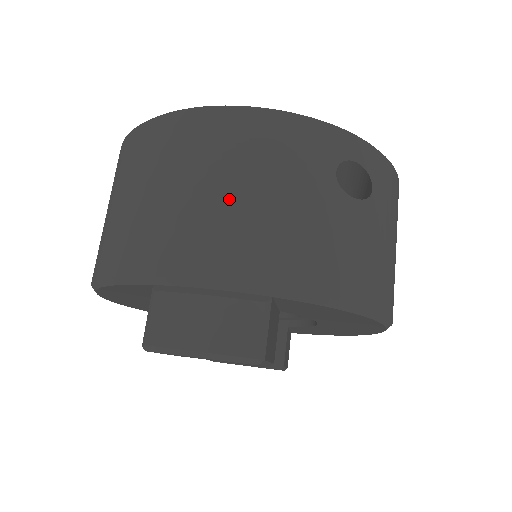
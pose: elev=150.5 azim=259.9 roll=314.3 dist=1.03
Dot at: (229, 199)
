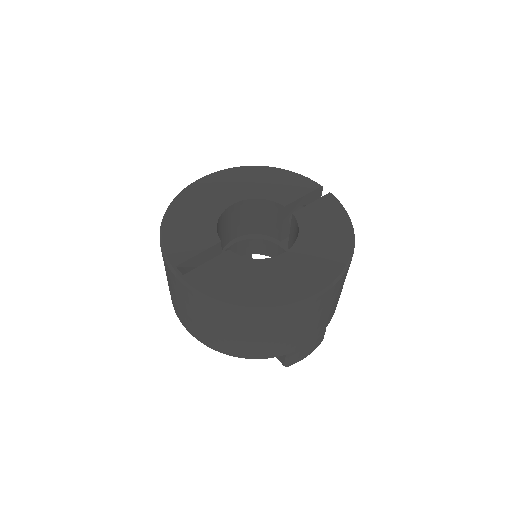
Dot at: (320, 320)
